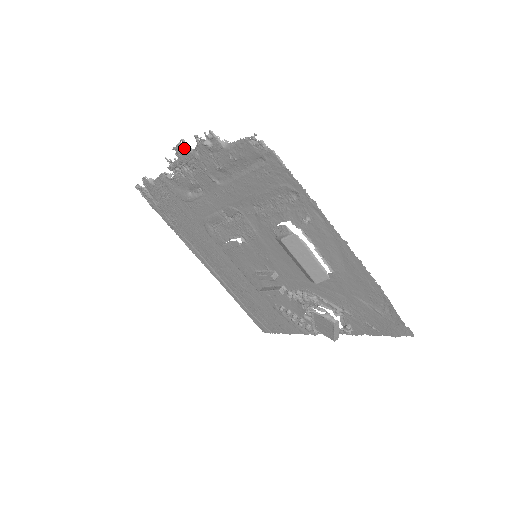
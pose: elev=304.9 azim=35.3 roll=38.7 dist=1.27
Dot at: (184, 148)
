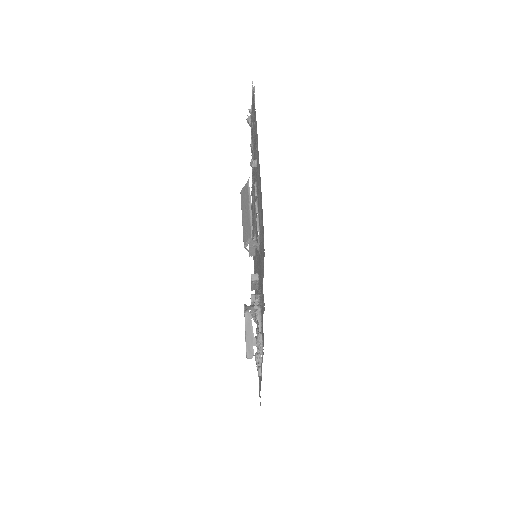
Dot at: occluded
